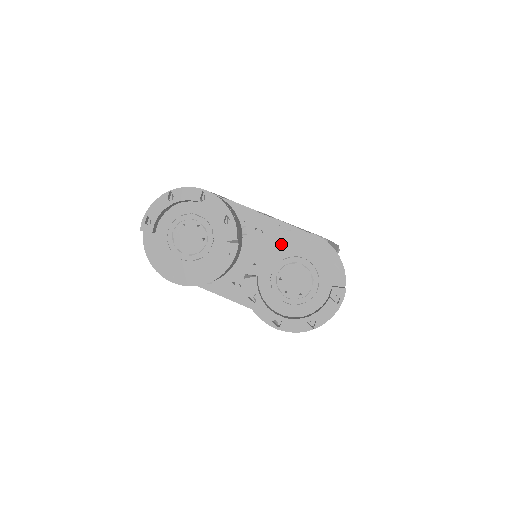
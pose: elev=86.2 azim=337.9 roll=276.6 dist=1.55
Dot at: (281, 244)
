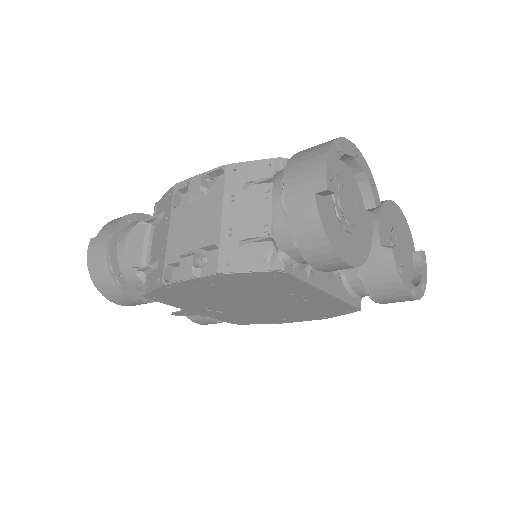
Dot at: (388, 213)
